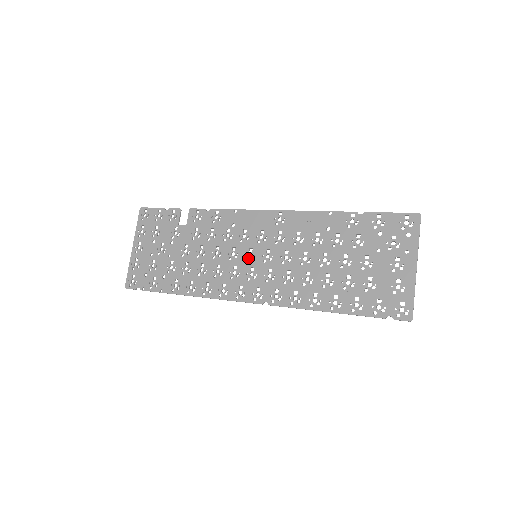
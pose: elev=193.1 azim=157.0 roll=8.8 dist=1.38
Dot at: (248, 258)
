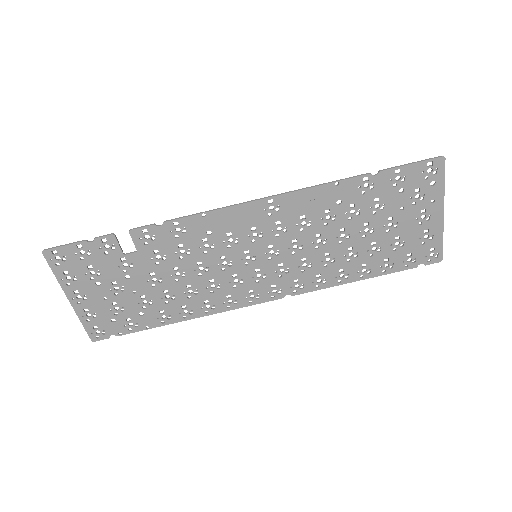
Dot at: (247, 262)
